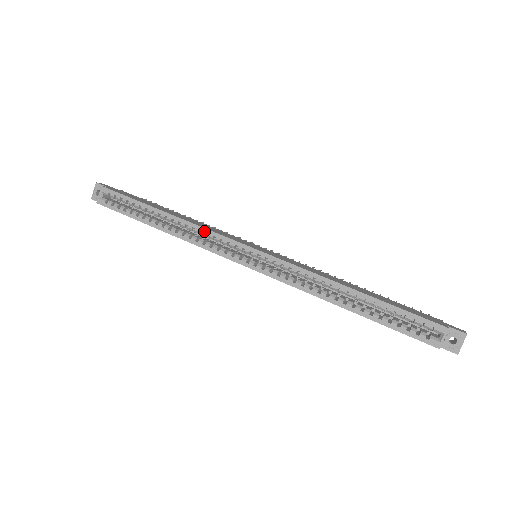
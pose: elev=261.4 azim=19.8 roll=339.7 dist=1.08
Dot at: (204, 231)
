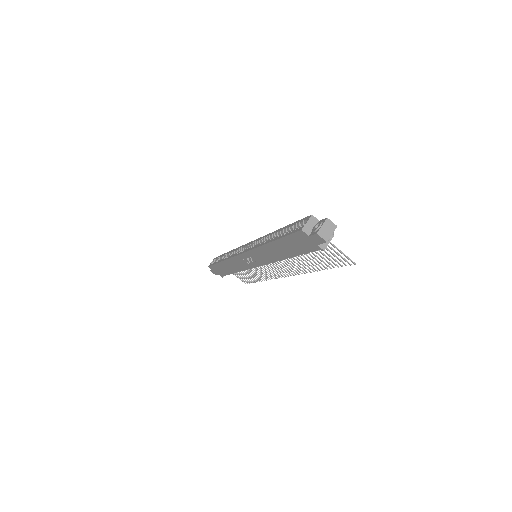
Dot at: (236, 249)
